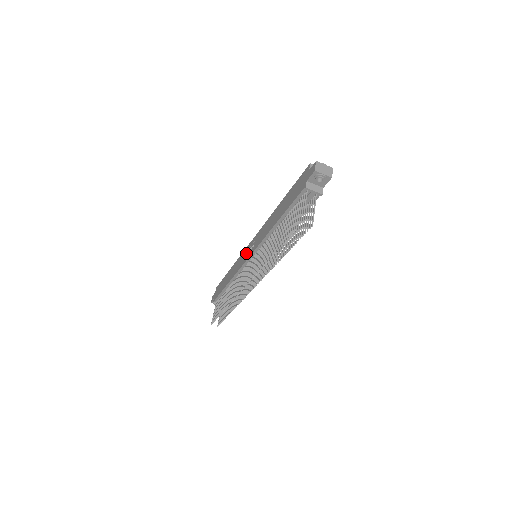
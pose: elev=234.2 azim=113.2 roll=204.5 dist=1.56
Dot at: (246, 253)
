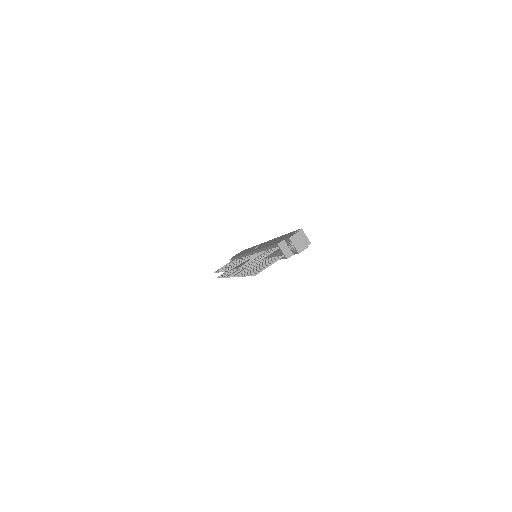
Dot at: (255, 247)
